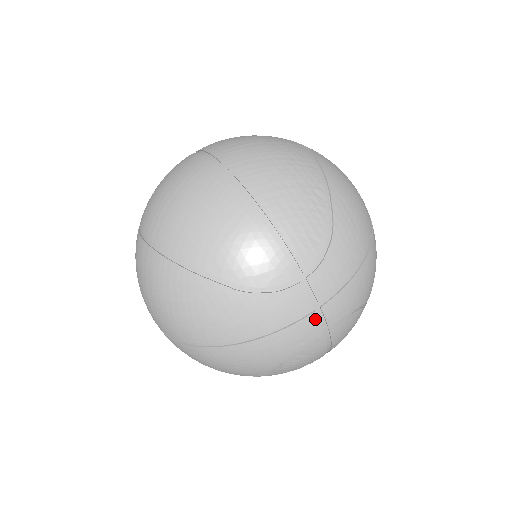
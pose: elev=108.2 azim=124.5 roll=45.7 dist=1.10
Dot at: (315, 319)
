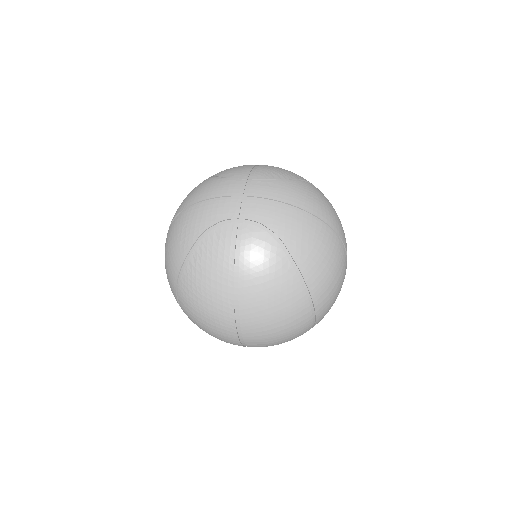
Dot at: (239, 205)
